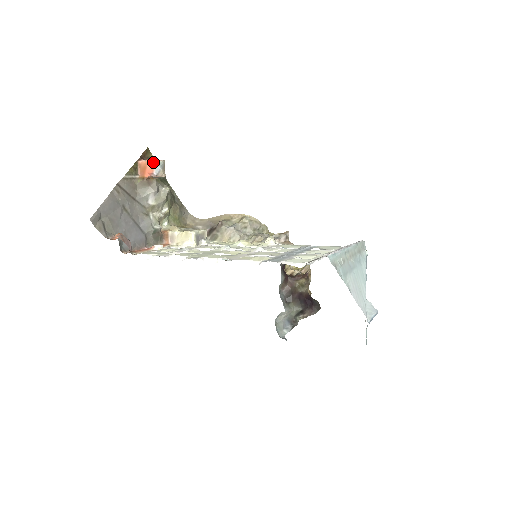
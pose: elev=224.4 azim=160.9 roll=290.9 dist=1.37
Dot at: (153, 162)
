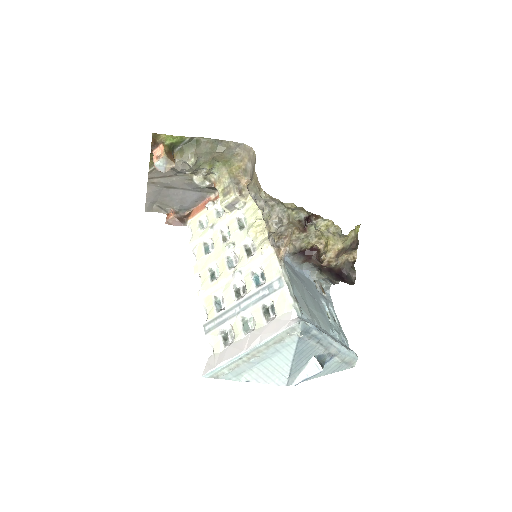
Dot at: (154, 165)
